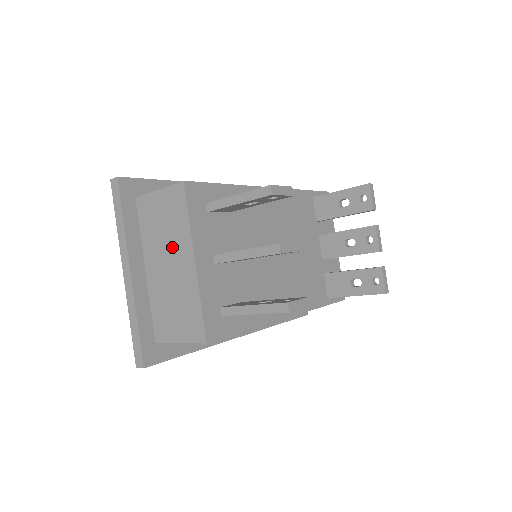
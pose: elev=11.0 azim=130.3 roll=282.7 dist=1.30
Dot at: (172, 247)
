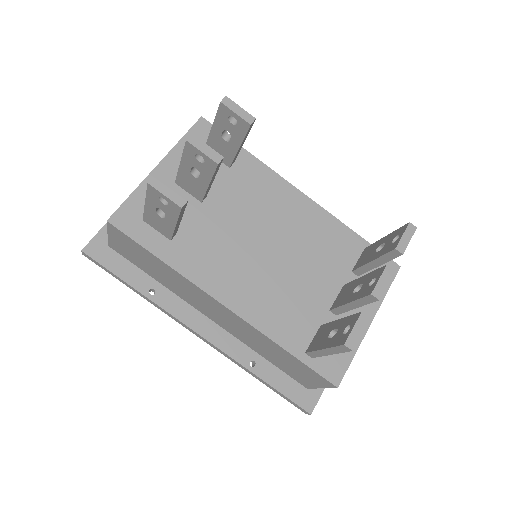
Dot at: occluded
